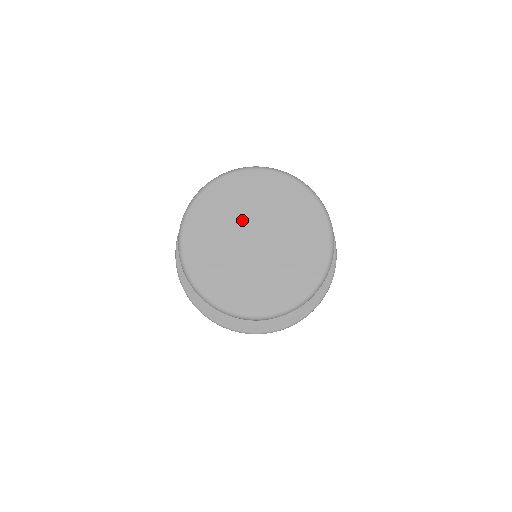
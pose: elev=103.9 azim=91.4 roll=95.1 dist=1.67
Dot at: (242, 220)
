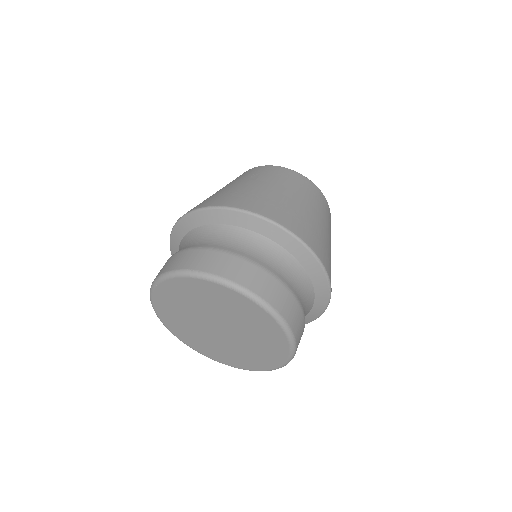
Dot at: (210, 312)
